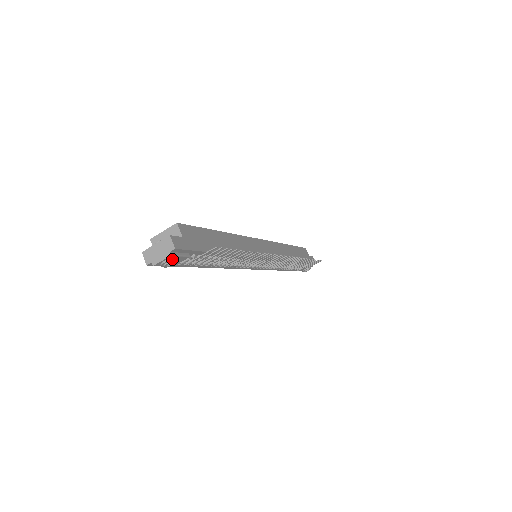
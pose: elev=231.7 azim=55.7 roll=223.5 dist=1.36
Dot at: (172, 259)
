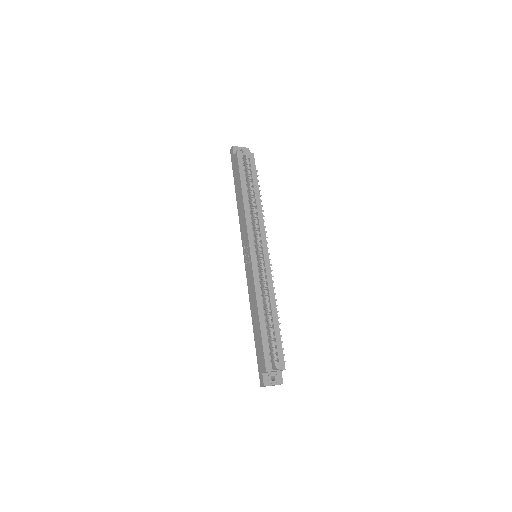
Dot at: occluded
